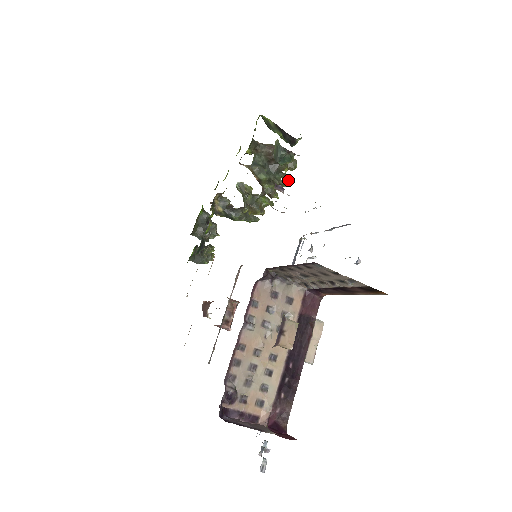
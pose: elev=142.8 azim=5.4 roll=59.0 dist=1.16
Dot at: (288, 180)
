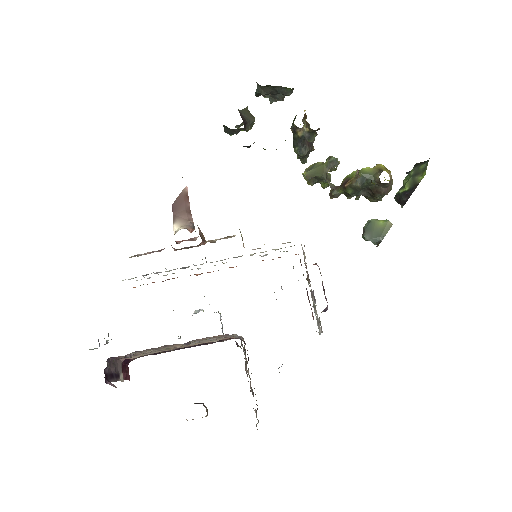
Dot at: (356, 197)
